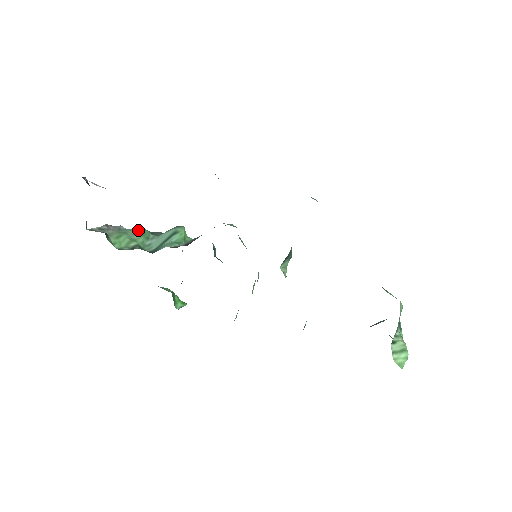
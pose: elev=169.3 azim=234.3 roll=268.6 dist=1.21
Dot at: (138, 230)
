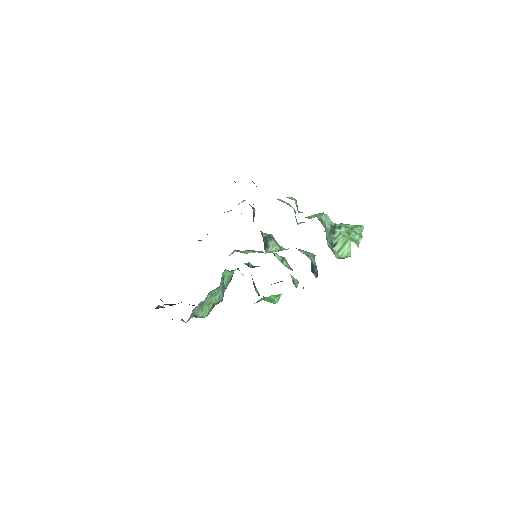
Dot at: (208, 296)
